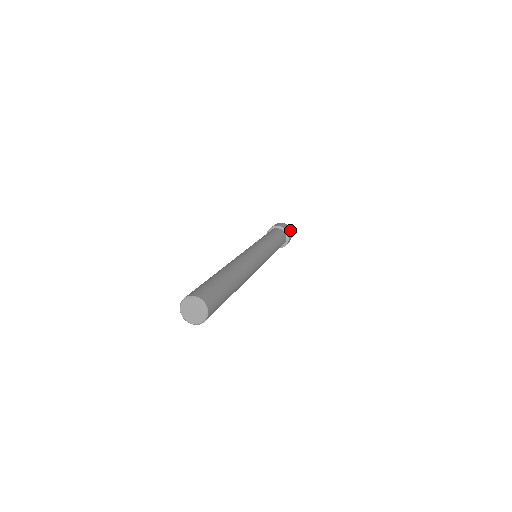
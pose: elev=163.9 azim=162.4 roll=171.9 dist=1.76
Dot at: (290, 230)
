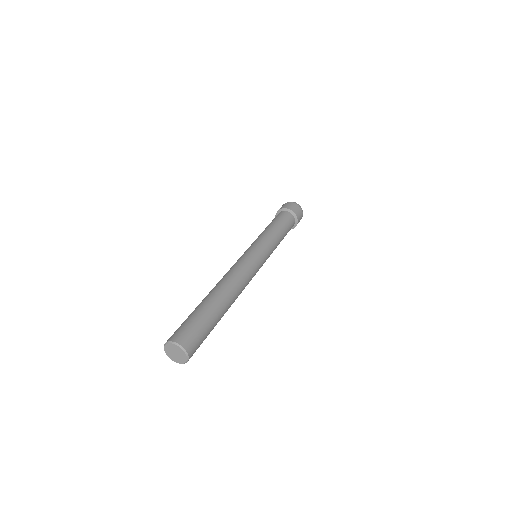
Dot at: (293, 205)
